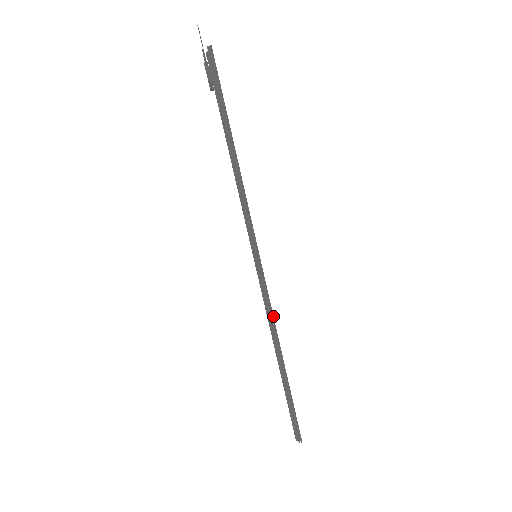
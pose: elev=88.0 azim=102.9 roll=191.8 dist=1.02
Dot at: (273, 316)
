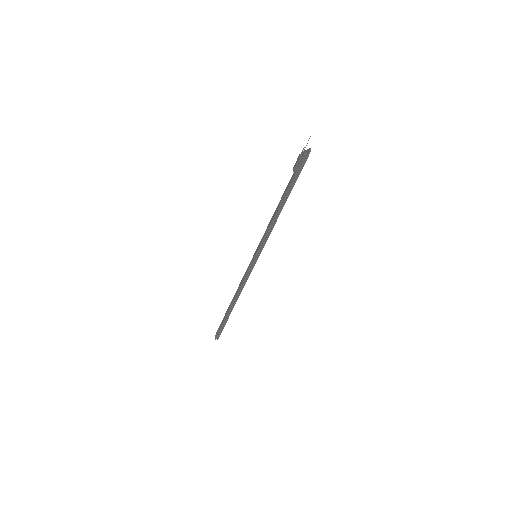
Dot at: occluded
